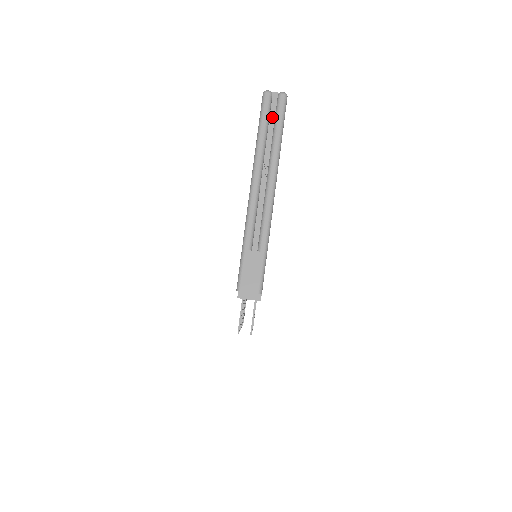
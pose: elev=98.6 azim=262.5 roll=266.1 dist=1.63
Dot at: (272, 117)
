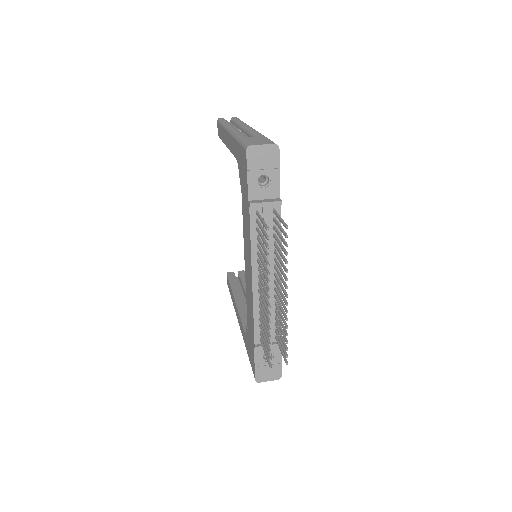
Dot at: occluded
